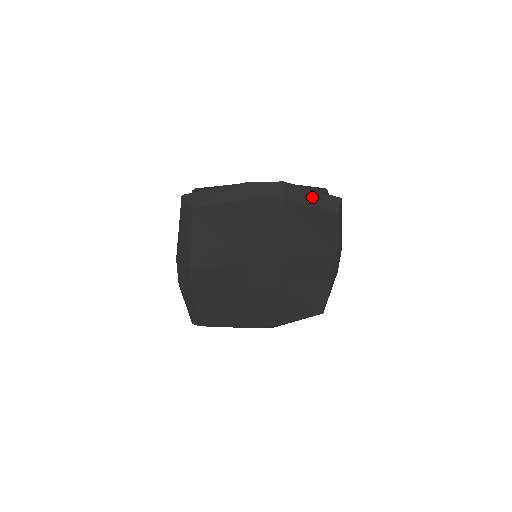
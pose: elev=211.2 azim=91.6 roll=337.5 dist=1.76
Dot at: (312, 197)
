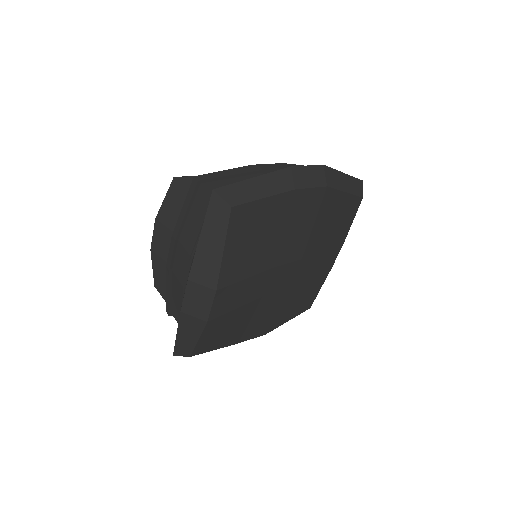
Dot at: (345, 182)
